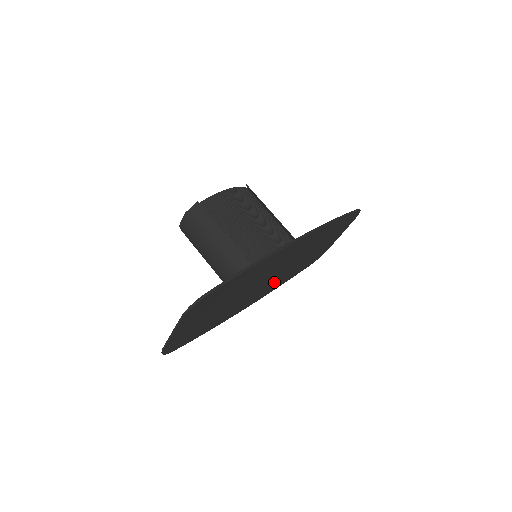
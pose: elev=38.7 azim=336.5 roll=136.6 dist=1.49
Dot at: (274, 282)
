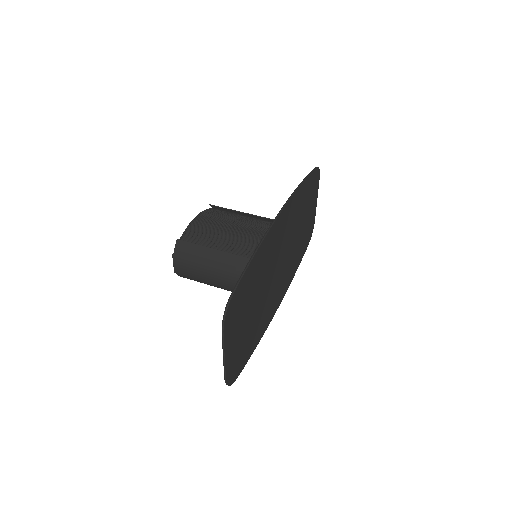
Dot at: (286, 272)
